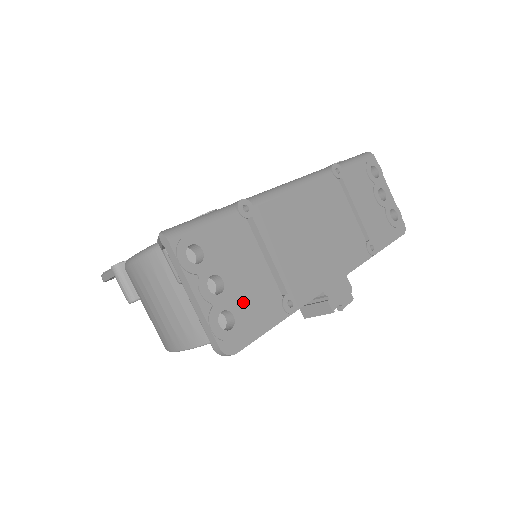
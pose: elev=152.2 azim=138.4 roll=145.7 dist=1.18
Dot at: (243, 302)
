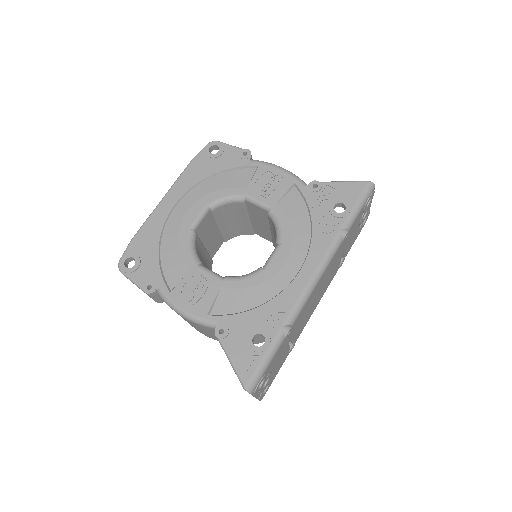
Dot at: (274, 373)
